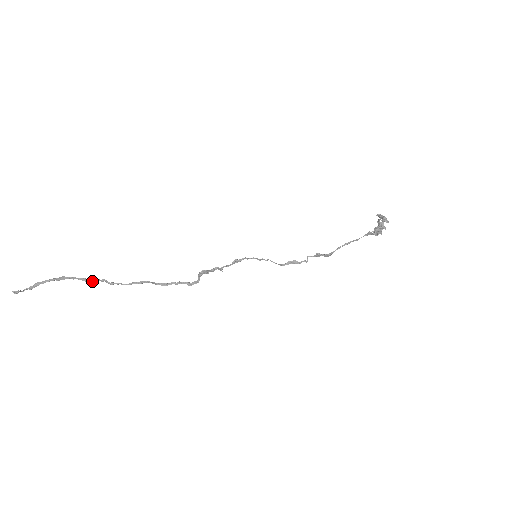
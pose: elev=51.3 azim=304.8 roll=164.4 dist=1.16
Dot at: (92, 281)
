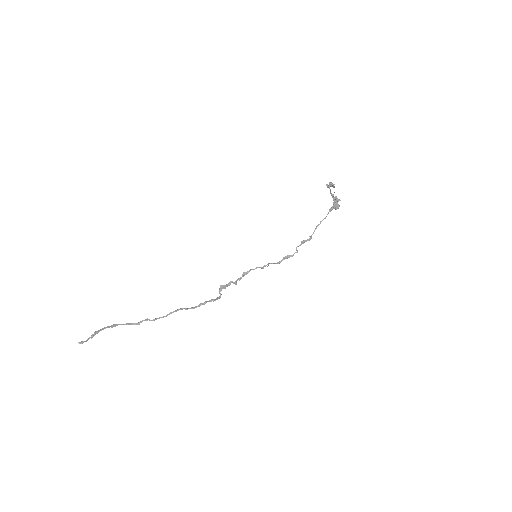
Dot at: (138, 323)
